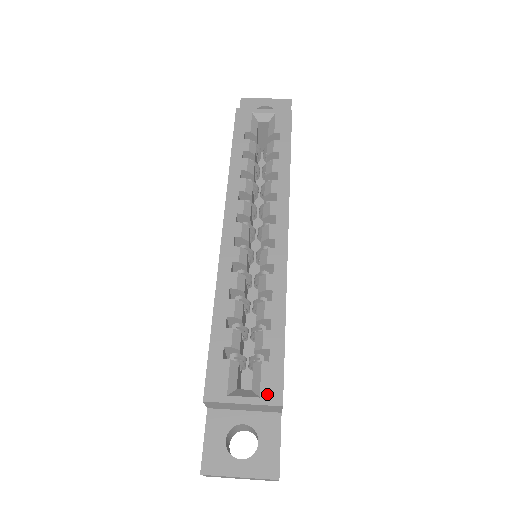
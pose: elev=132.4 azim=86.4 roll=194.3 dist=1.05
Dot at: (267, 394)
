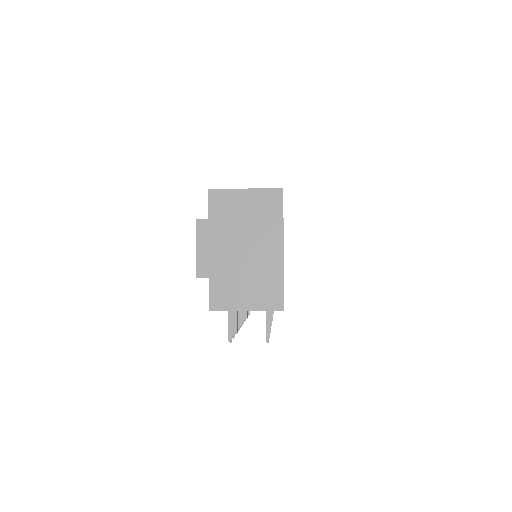
Dot at: (268, 190)
